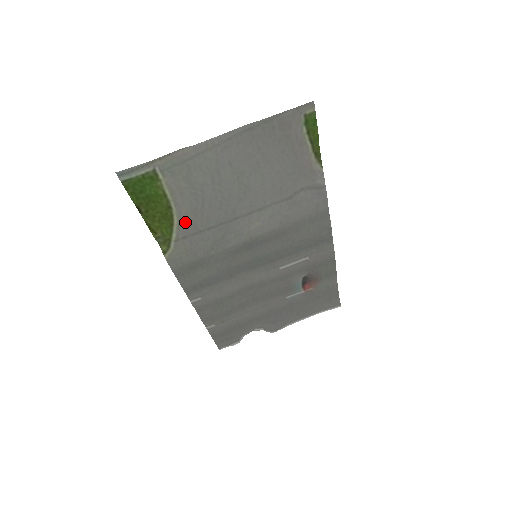
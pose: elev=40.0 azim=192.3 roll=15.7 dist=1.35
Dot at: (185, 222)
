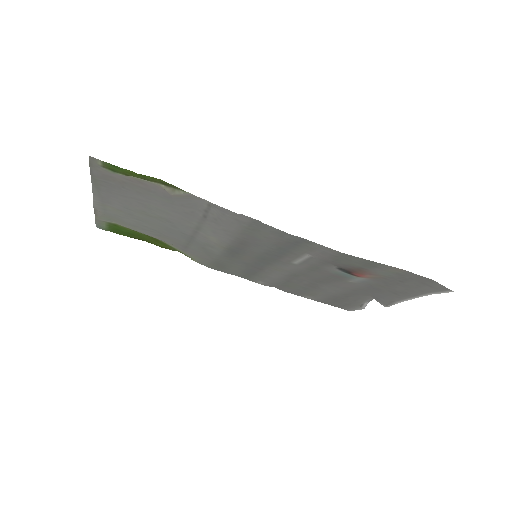
Dot at: (169, 243)
